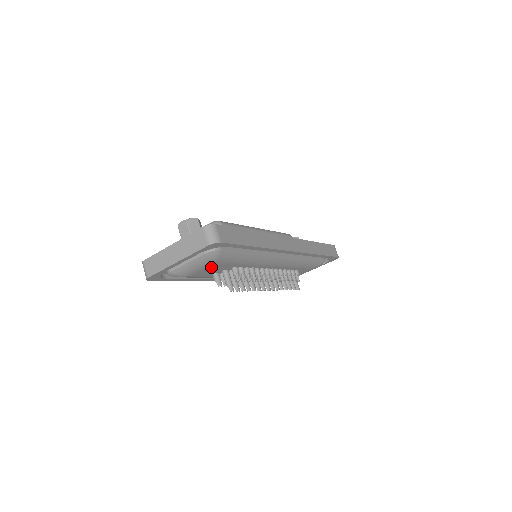
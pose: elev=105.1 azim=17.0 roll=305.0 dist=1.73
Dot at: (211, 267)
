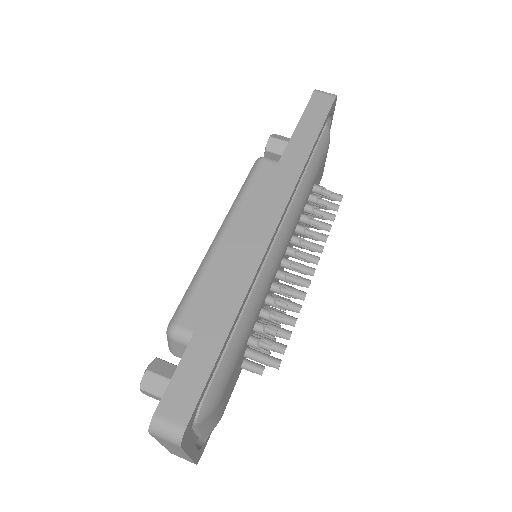
Dot at: (226, 393)
